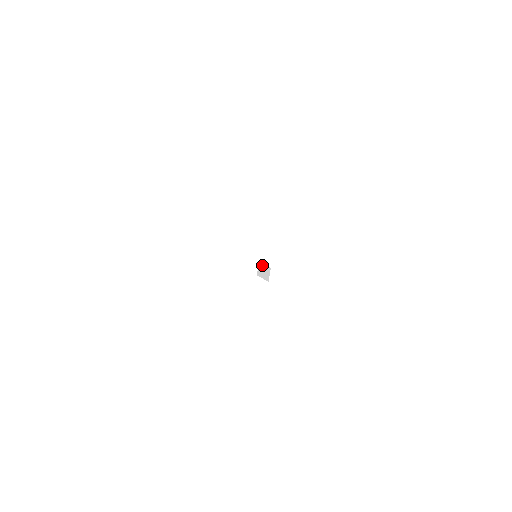
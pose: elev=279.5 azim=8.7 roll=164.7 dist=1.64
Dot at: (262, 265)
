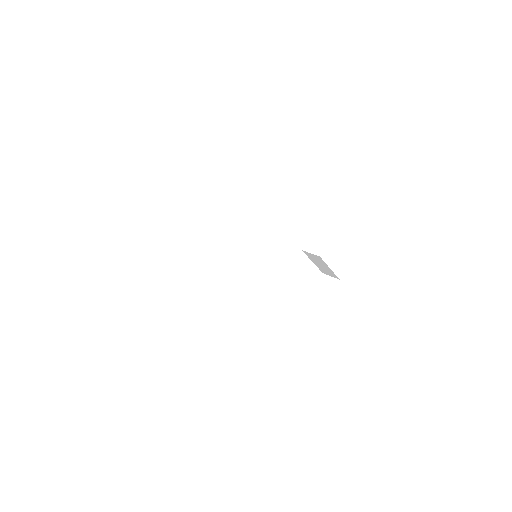
Dot at: occluded
